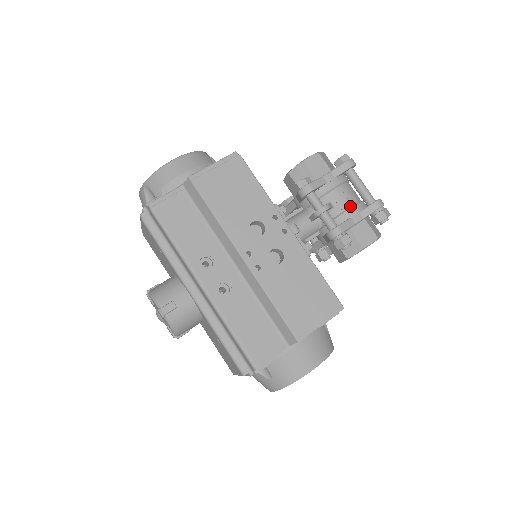
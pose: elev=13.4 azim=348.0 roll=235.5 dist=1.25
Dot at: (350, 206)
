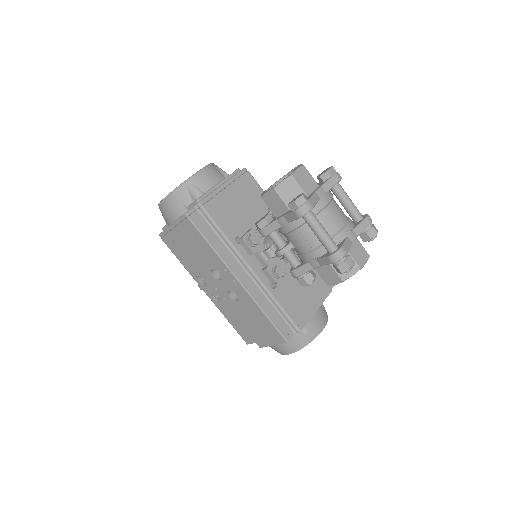
Dot at: (308, 251)
